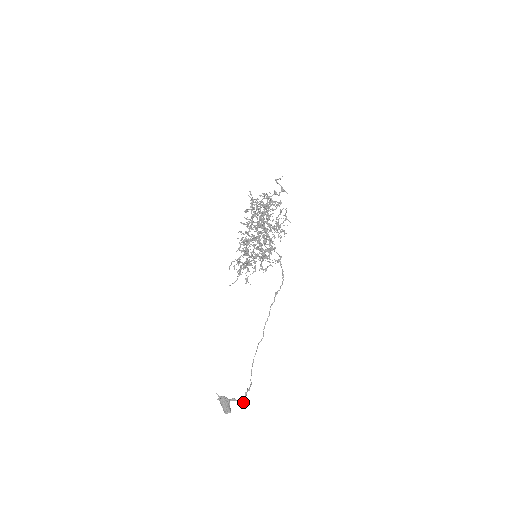
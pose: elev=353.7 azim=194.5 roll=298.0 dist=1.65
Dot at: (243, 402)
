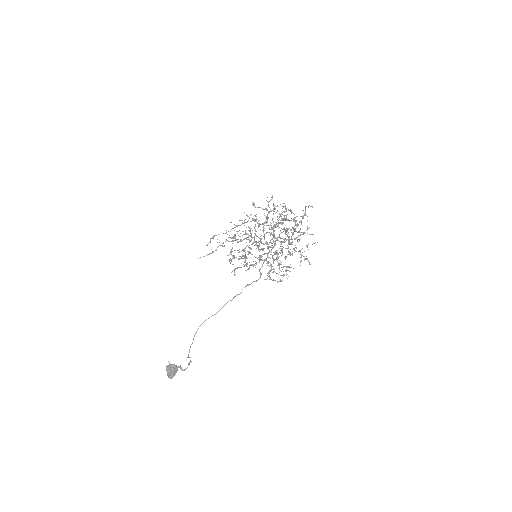
Dot at: (185, 369)
